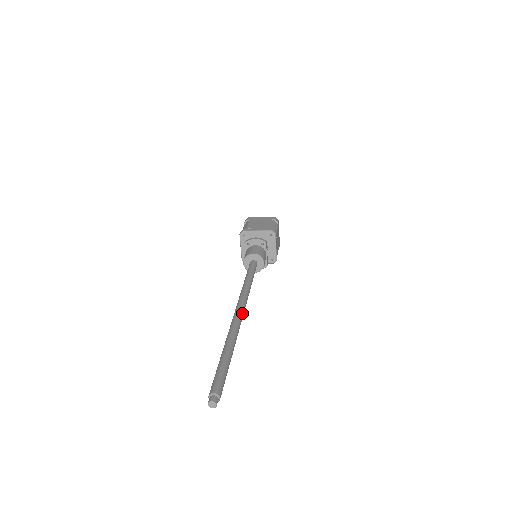
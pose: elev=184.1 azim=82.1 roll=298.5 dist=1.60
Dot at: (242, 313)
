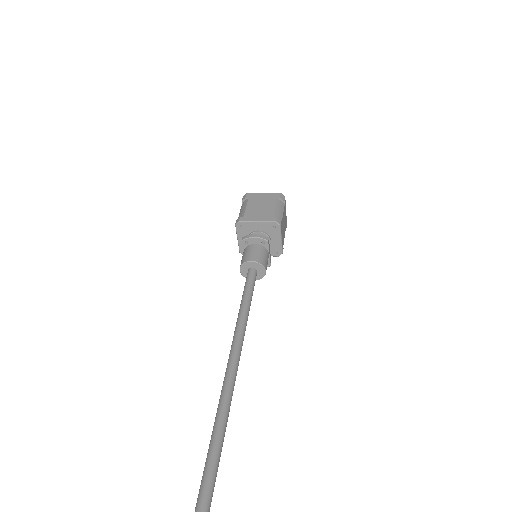
Dot at: (235, 373)
